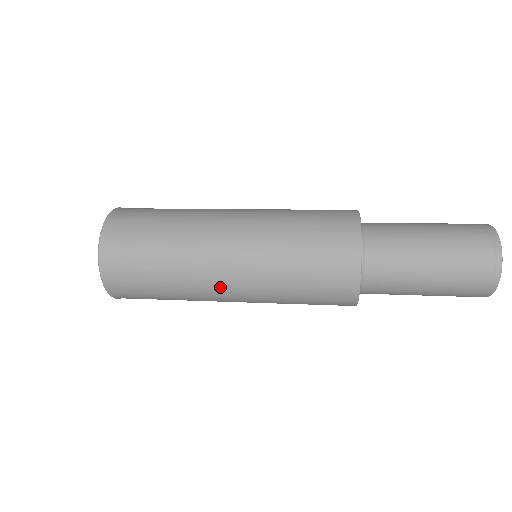
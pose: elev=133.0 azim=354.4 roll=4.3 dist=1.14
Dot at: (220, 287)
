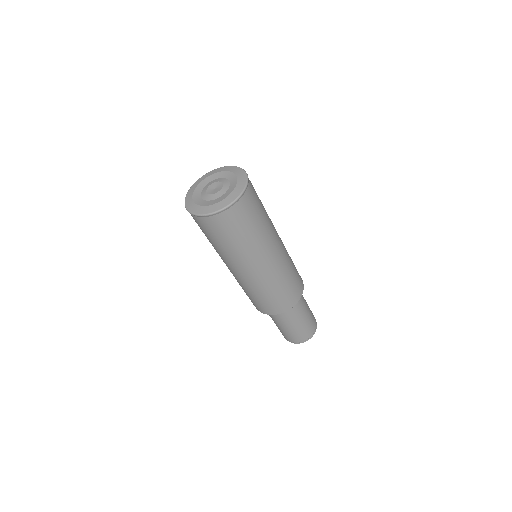
Dot at: (228, 266)
